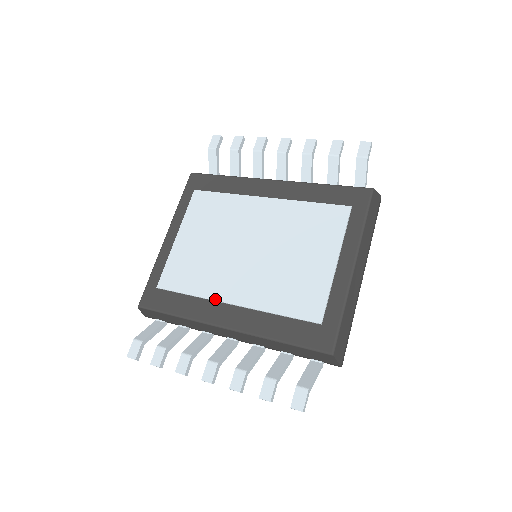
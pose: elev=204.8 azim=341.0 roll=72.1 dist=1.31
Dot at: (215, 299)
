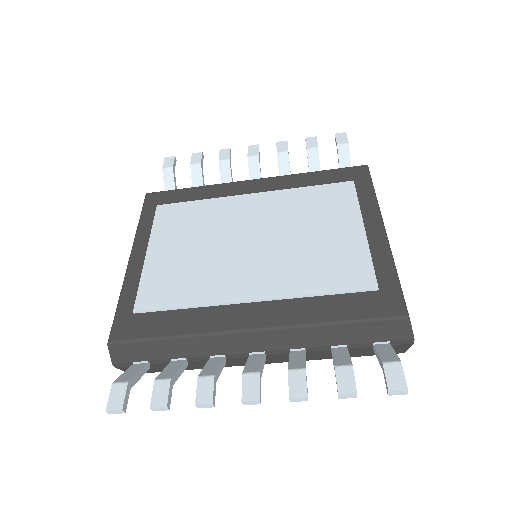
Dot at: (226, 301)
